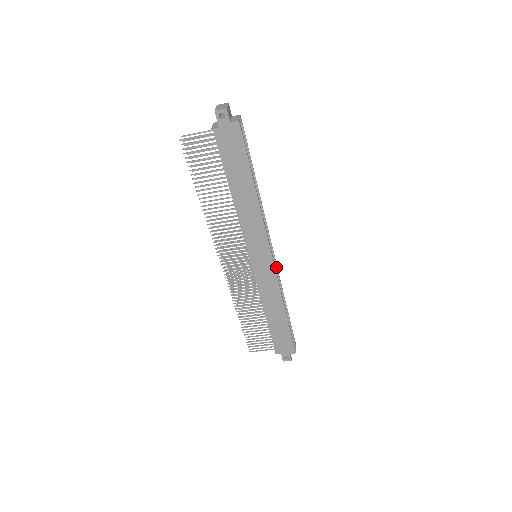
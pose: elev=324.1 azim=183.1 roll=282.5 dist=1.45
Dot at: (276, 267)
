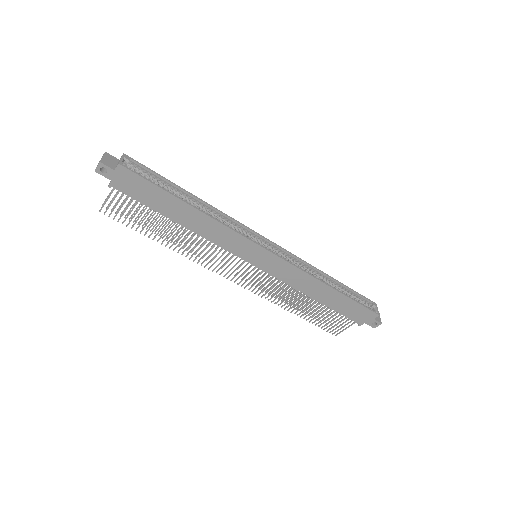
Dot at: (286, 252)
